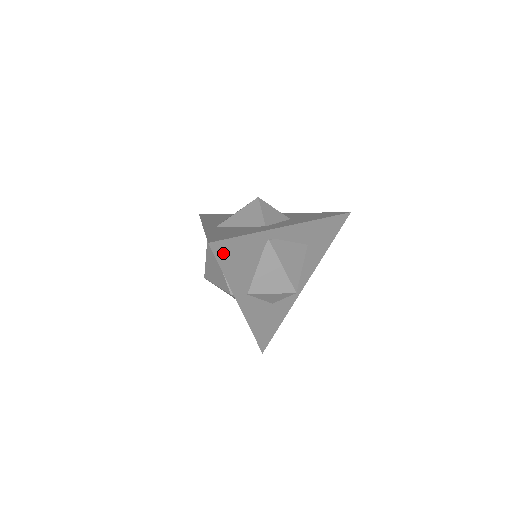
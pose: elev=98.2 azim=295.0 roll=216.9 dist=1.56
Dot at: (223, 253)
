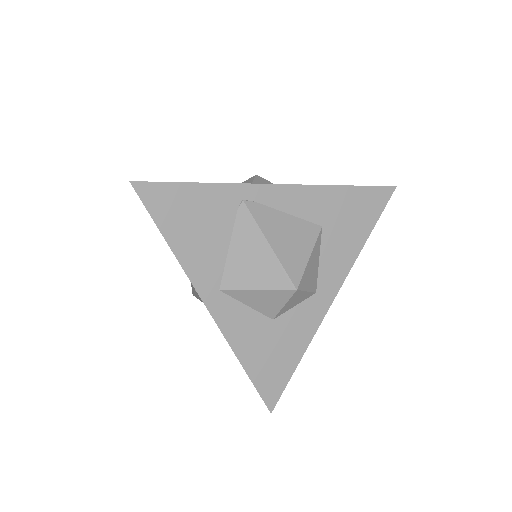
Dot at: (160, 205)
